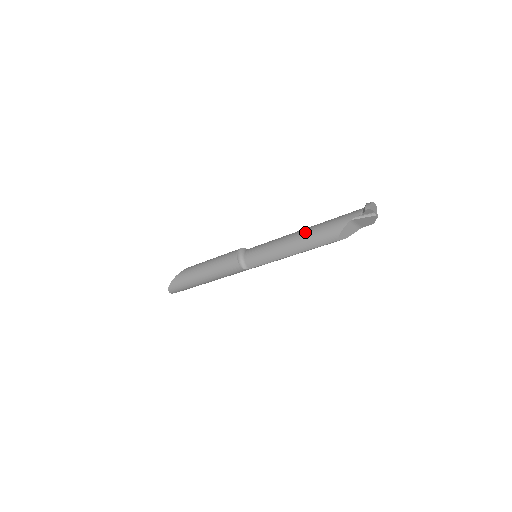
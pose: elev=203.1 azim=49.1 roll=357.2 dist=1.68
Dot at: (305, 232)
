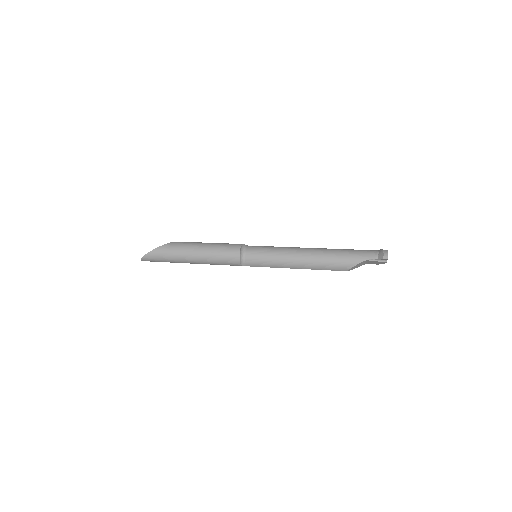
Dot at: (318, 254)
